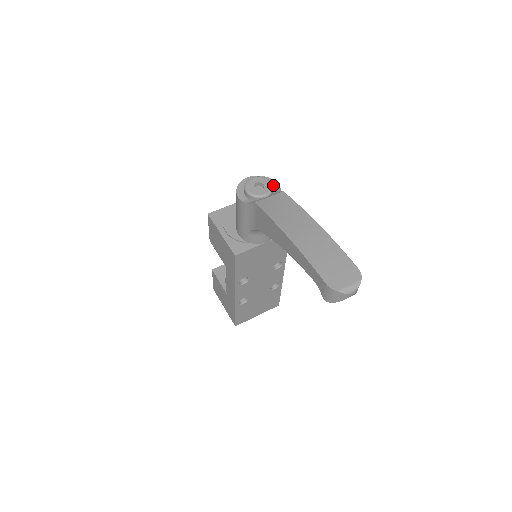
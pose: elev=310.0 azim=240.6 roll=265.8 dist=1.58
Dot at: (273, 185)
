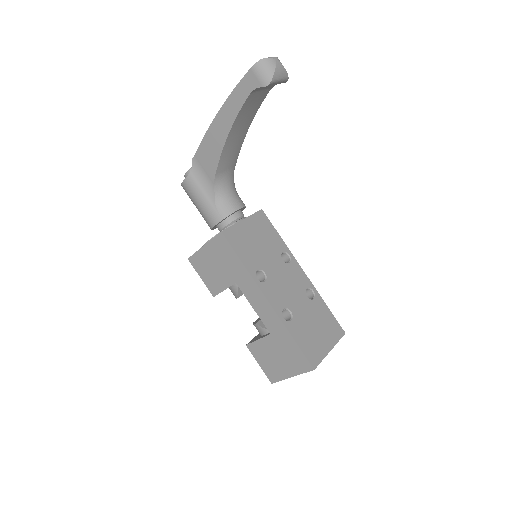
Dot at: occluded
